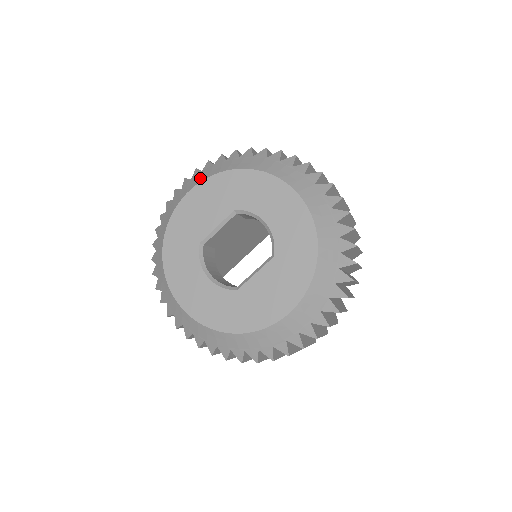
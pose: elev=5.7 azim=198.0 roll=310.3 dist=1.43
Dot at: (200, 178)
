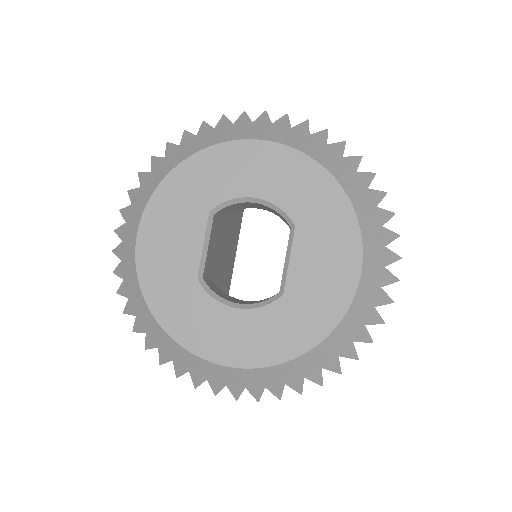
Dot at: (138, 210)
